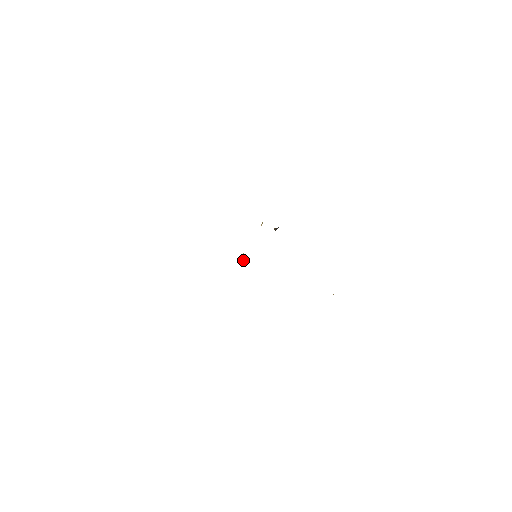
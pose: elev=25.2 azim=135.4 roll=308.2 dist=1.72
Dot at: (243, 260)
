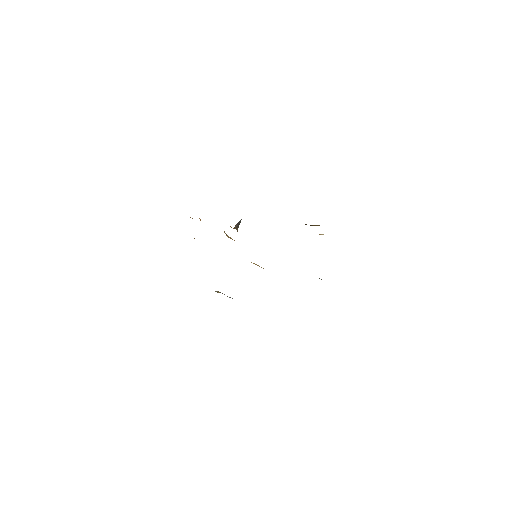
Dot at: occluded
